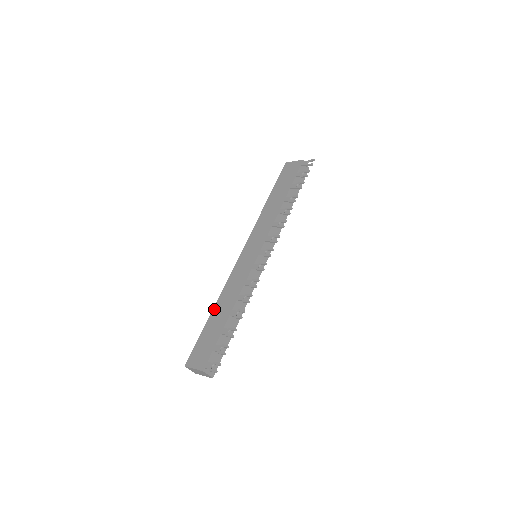
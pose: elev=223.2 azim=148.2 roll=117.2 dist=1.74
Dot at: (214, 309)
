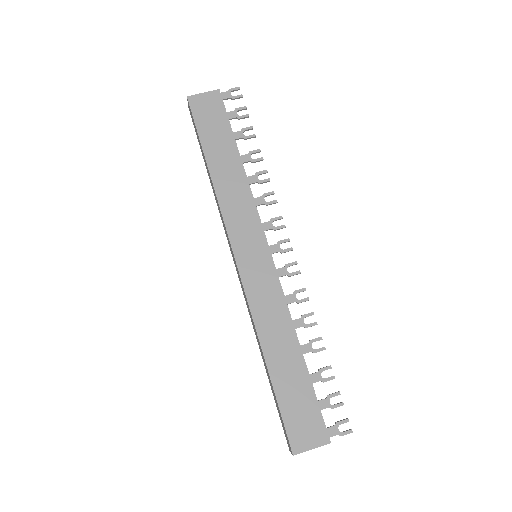
Dot at: (267, 358)
